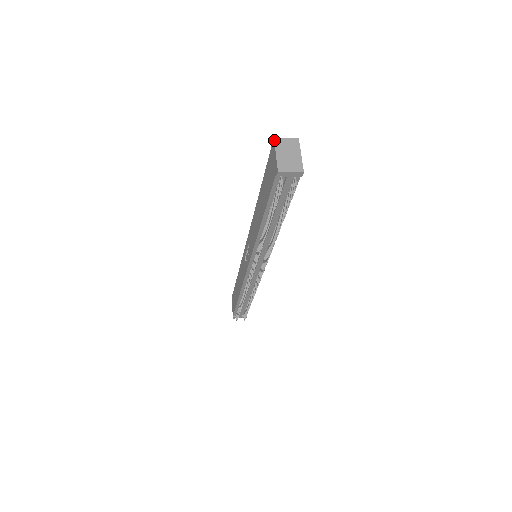
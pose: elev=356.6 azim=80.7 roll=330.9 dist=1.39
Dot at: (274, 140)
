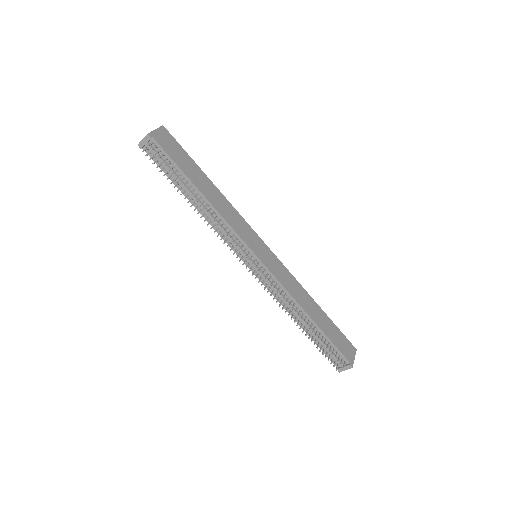
Dot at: occluded
